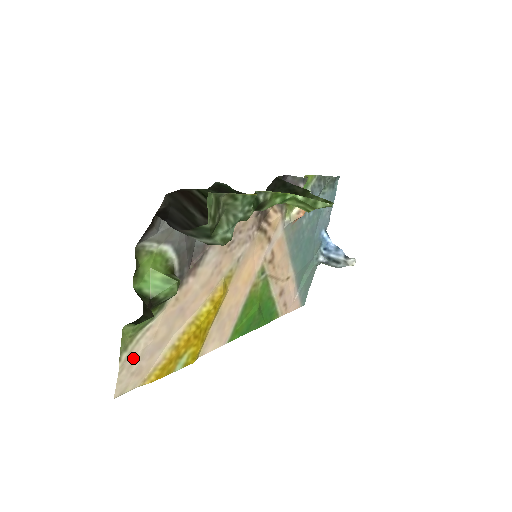
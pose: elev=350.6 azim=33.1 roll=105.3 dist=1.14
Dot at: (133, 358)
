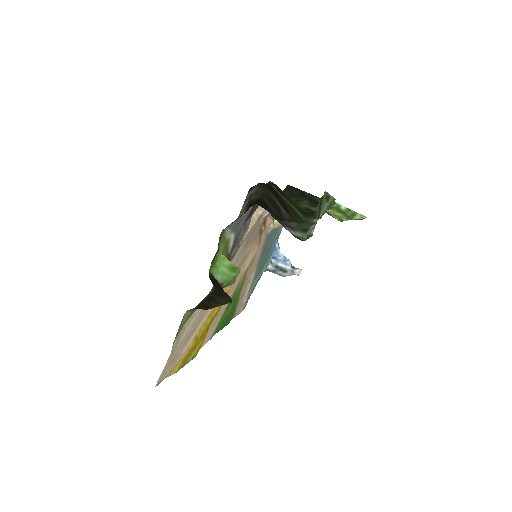
Dot at: (178, 346)
